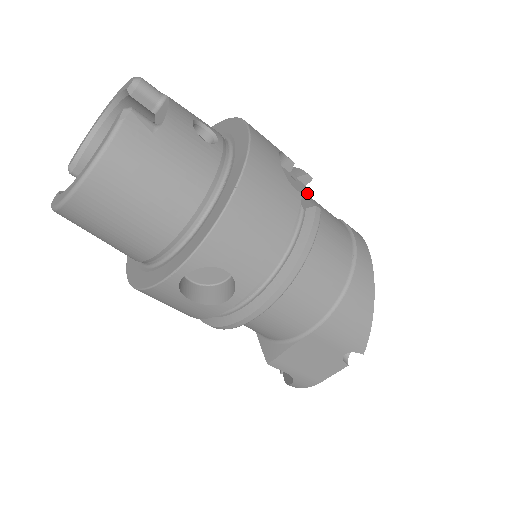
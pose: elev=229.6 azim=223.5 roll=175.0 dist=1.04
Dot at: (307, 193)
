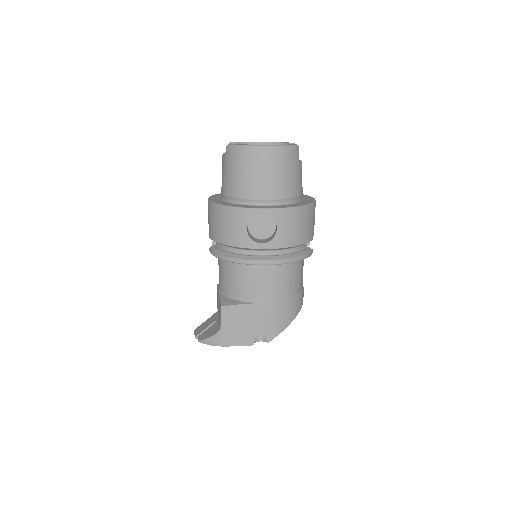
Dot at: occluded
